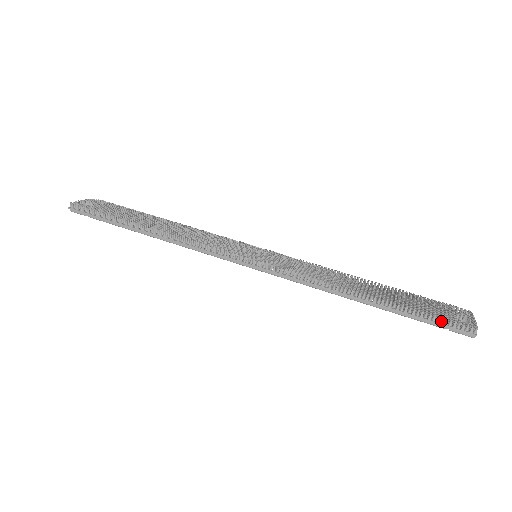
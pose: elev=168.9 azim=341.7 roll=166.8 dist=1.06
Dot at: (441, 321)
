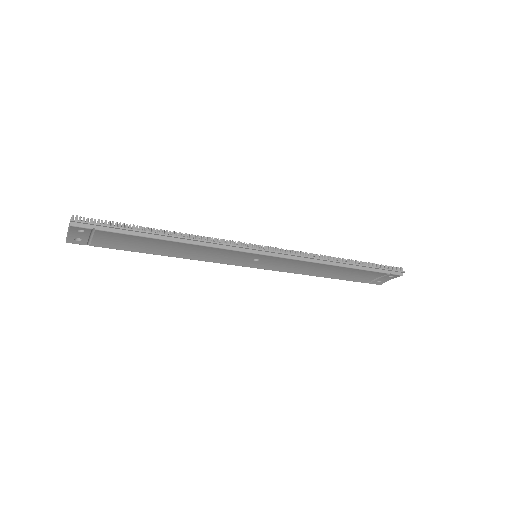
Dot at: (387, 268)
